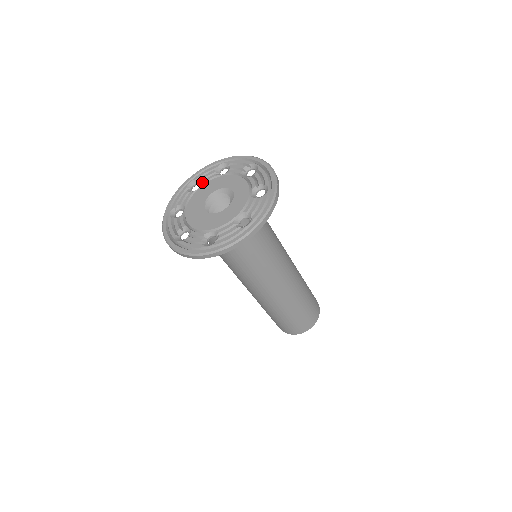
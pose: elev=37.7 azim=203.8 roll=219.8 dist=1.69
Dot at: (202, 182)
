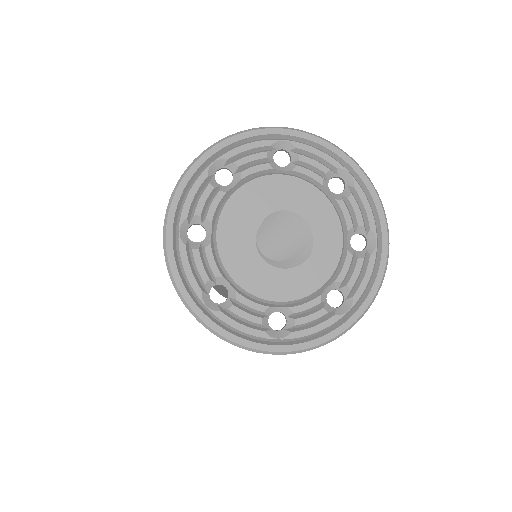
Dot at: (297, 168)
